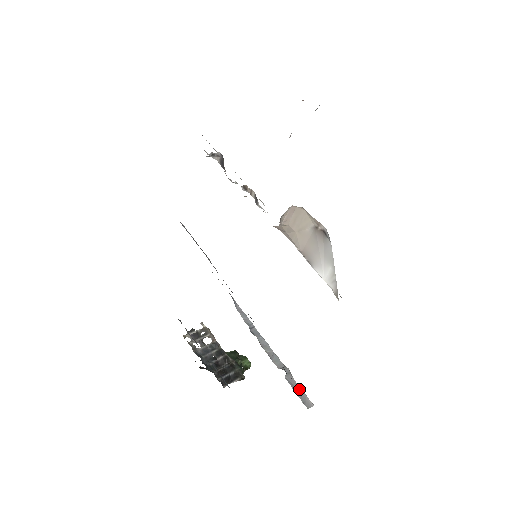
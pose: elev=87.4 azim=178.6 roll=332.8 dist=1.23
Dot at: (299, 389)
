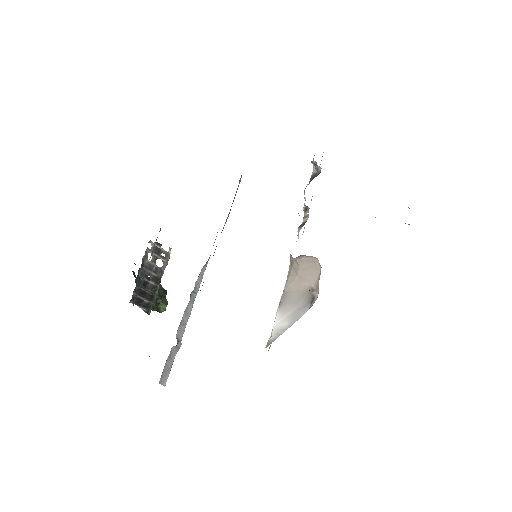
Dot at: (170, 365)
